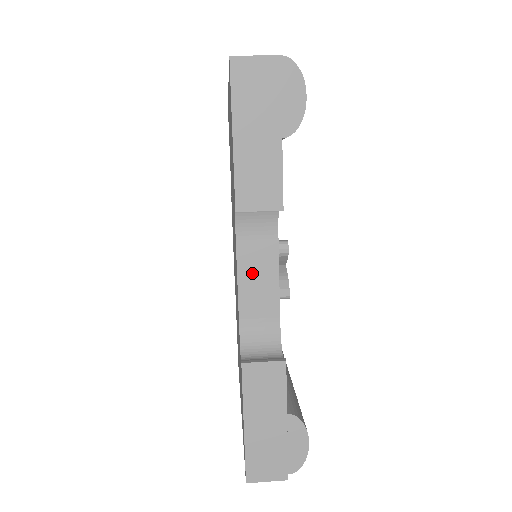
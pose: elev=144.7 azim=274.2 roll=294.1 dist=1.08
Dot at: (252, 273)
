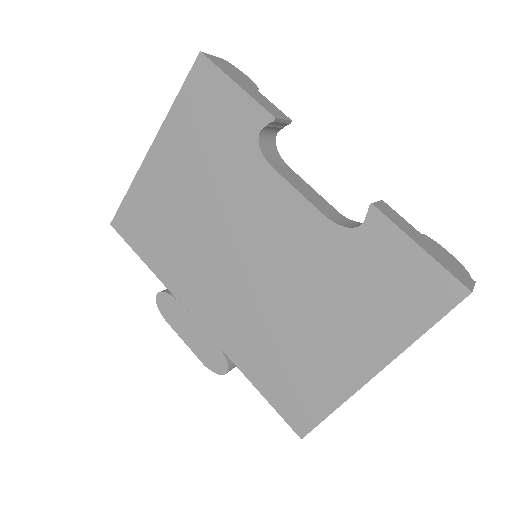
Dot at: (300, 187)
